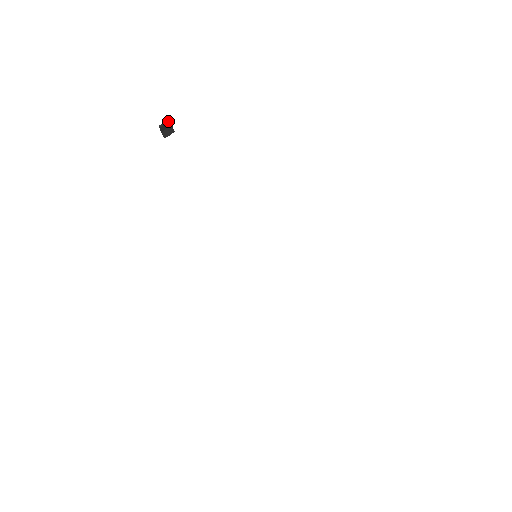
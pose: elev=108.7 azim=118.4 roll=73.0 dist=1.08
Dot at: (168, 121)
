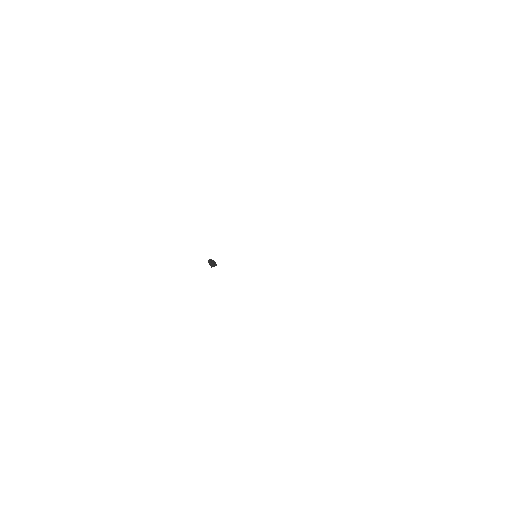
Dot at: (213, 260)
